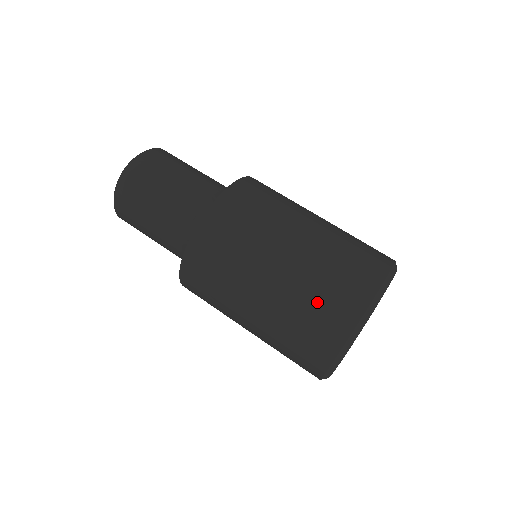
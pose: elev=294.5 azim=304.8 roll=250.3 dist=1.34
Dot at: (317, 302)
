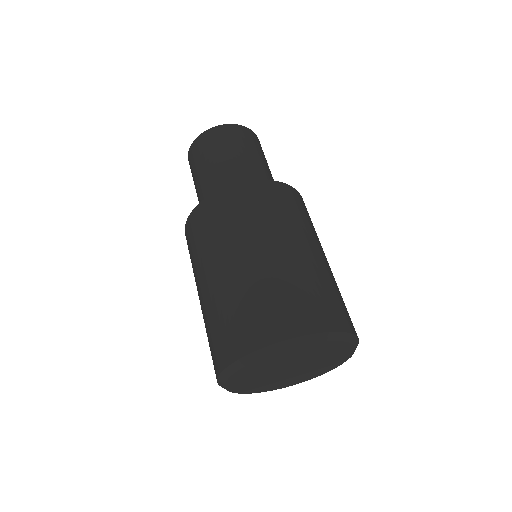
Dot at: (323, 292)
